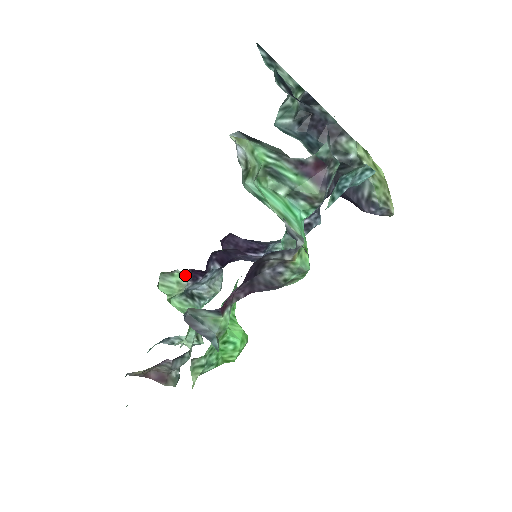
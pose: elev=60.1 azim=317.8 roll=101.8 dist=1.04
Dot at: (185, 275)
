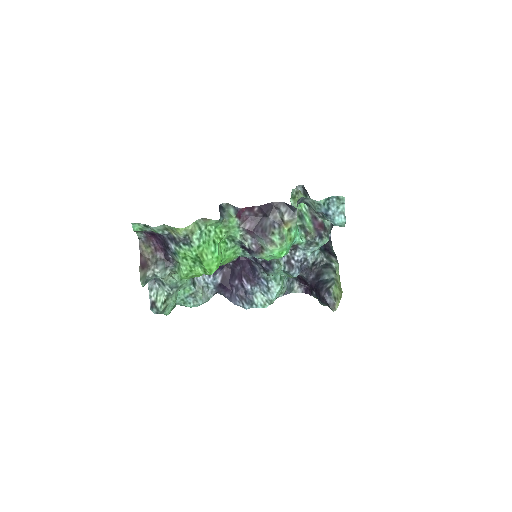
Dot at: occluded
